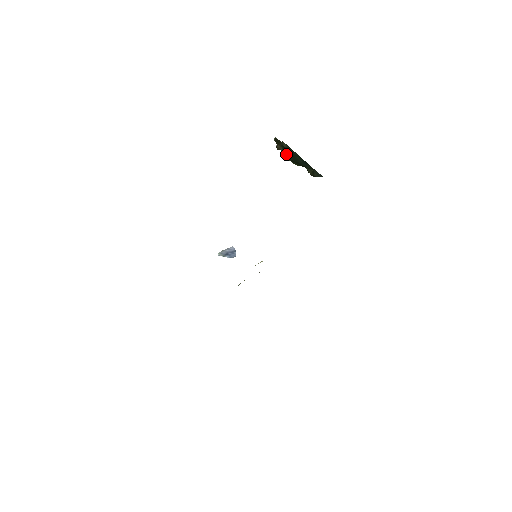
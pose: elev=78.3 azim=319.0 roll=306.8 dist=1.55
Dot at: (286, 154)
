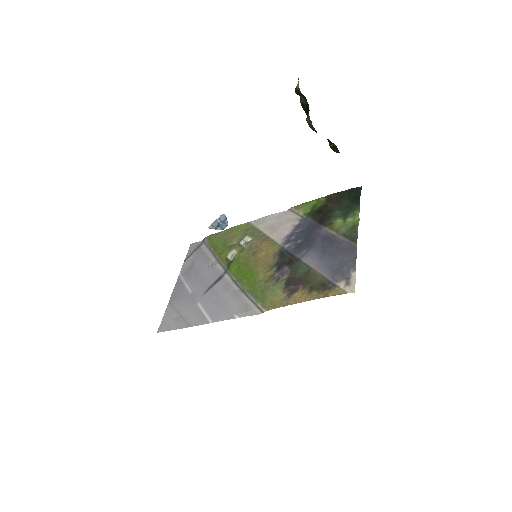
Dot at: occluded
